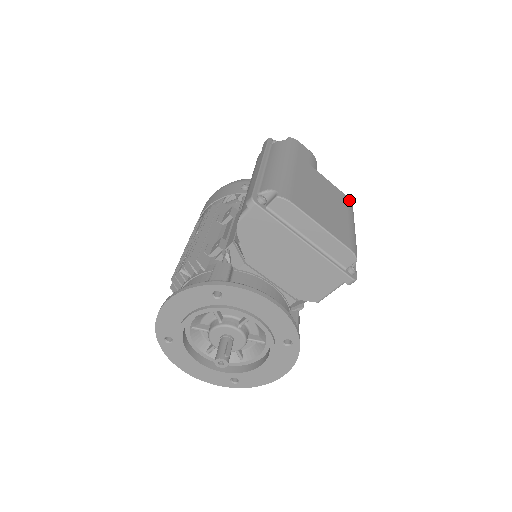
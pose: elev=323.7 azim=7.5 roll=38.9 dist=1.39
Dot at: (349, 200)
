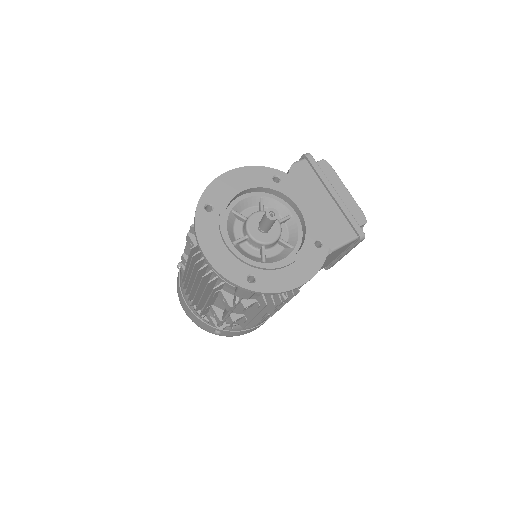
Dot at: occluded
